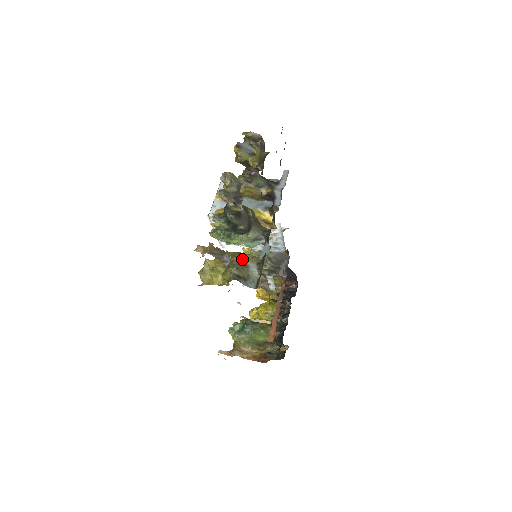
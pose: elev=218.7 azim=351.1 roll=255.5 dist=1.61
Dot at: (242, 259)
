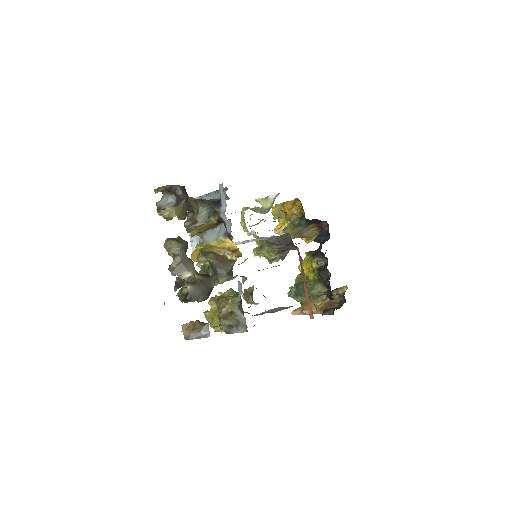
Dot at: (225, 308)
